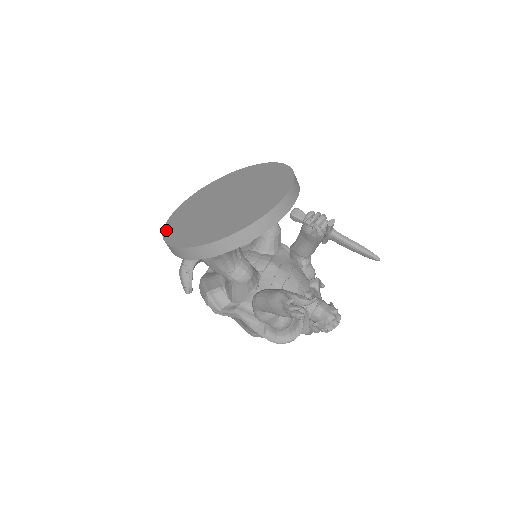
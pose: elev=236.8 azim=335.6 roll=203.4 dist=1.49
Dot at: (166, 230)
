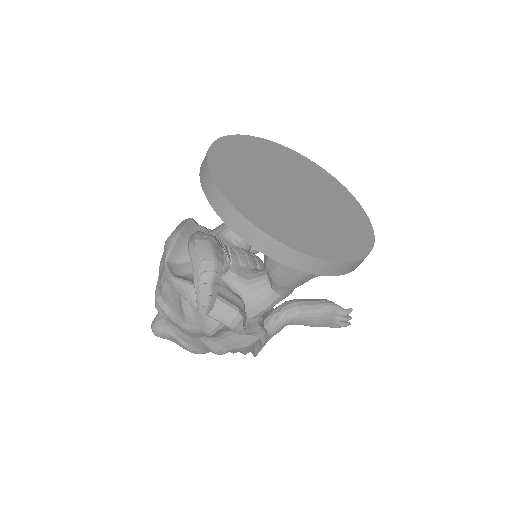
Dot at: (261, 224)
